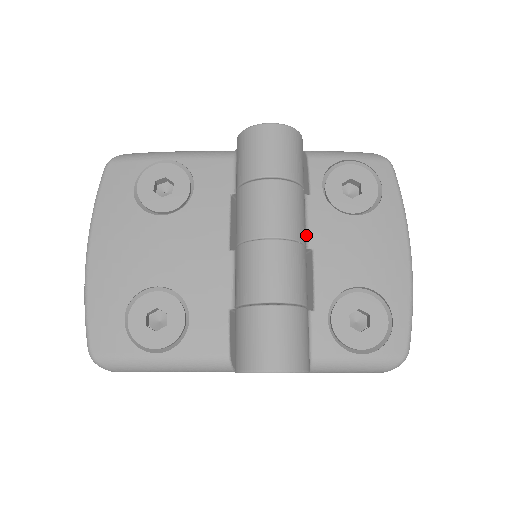
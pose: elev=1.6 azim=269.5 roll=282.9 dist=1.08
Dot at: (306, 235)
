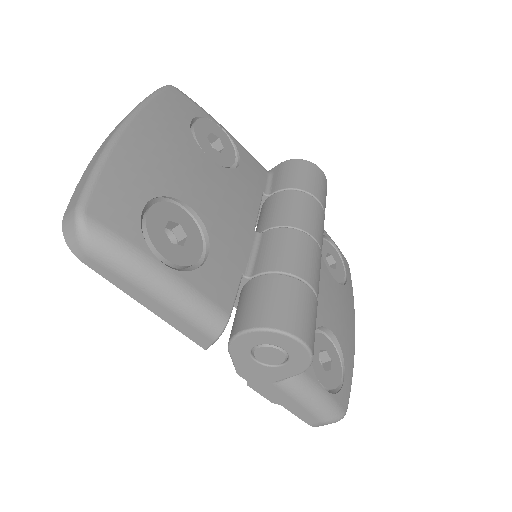
Dot at: occluded
